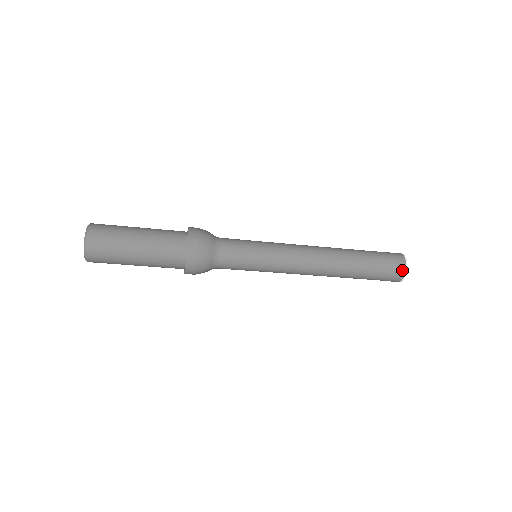
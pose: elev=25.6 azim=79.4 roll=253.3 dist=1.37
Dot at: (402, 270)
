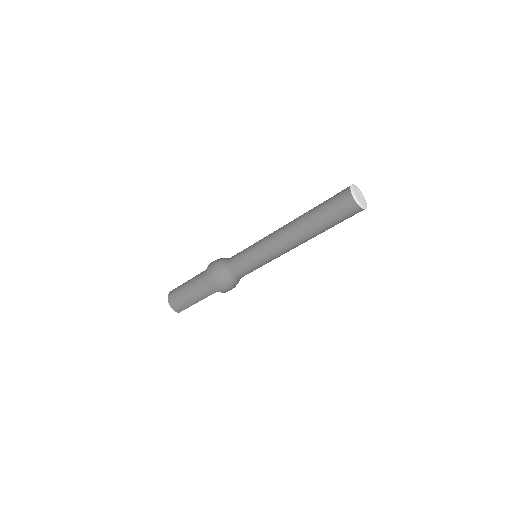
Dot at: (348, 194)
